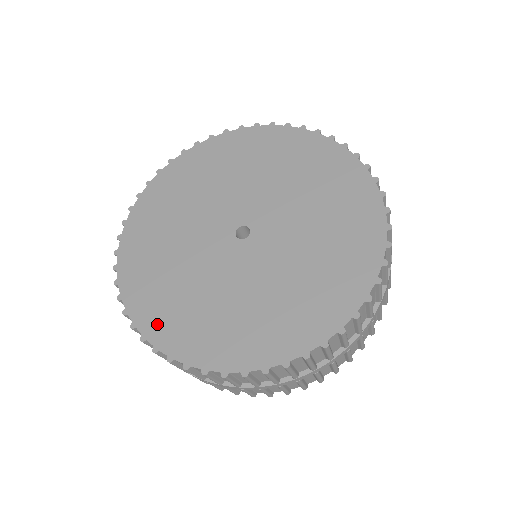
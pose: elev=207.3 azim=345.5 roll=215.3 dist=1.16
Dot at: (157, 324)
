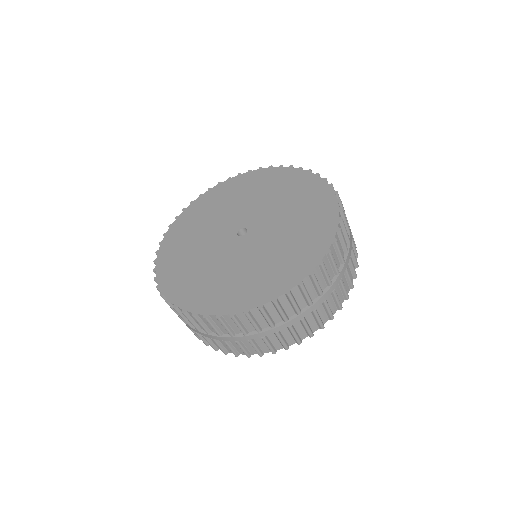
Dot at: (166, 257)
